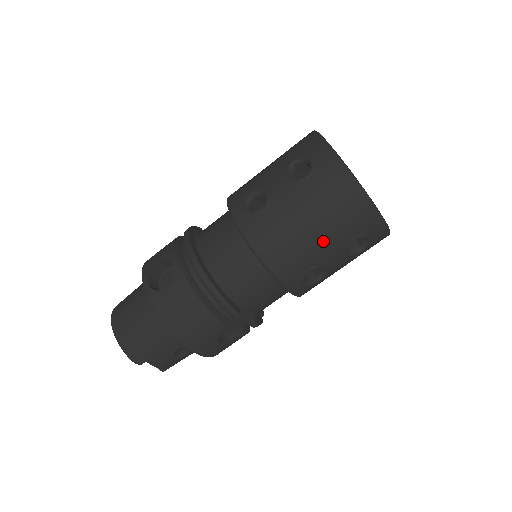
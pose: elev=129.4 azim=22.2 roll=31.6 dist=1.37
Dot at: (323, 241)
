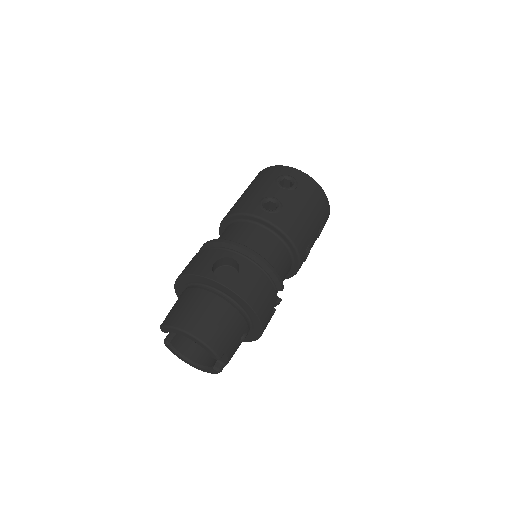
Dot at: (314, 224)
